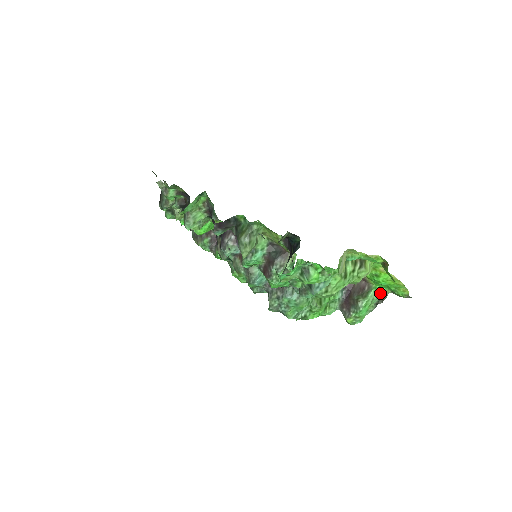
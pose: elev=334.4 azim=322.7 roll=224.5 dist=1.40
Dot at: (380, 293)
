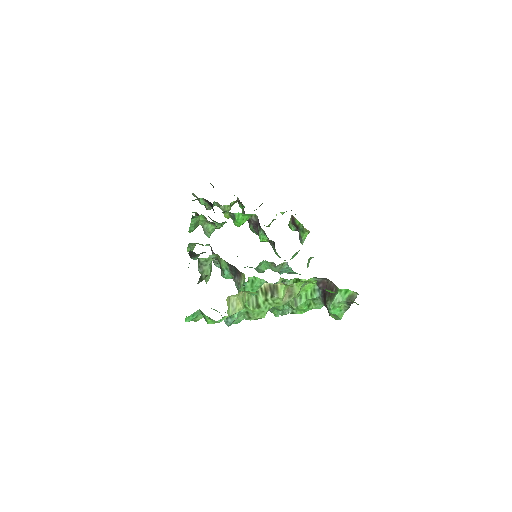
Dot at: (347, 295)
